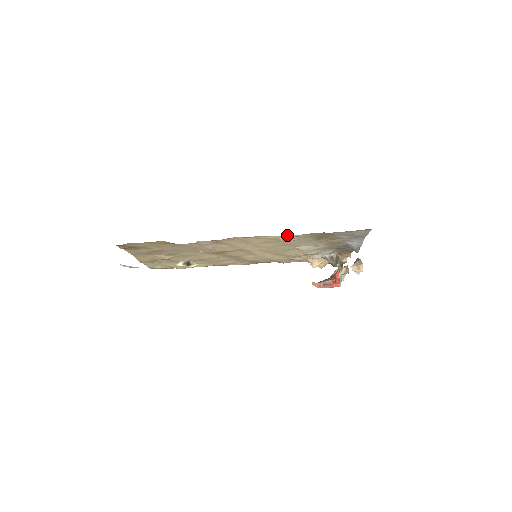
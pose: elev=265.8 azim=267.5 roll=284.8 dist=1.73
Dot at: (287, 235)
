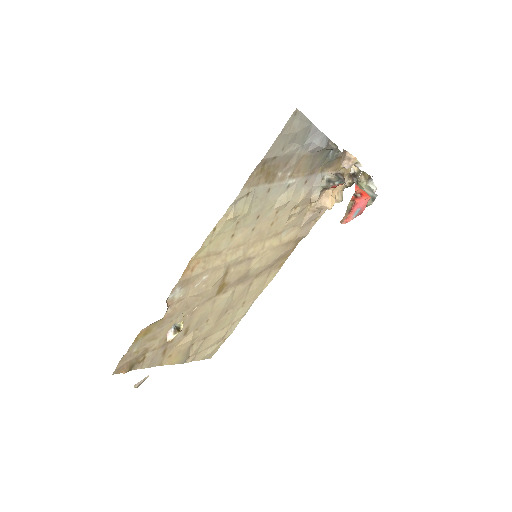
Dot at: (229, 207)
